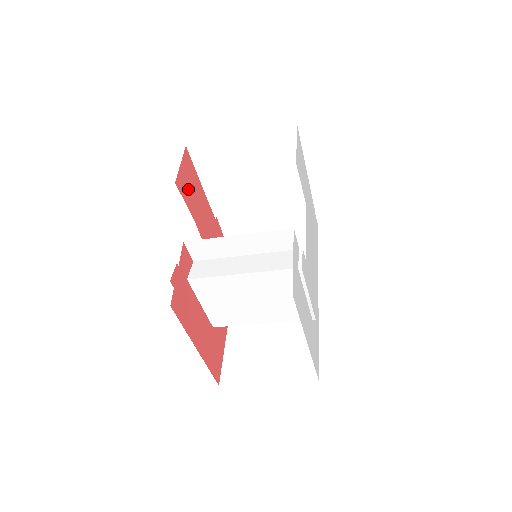
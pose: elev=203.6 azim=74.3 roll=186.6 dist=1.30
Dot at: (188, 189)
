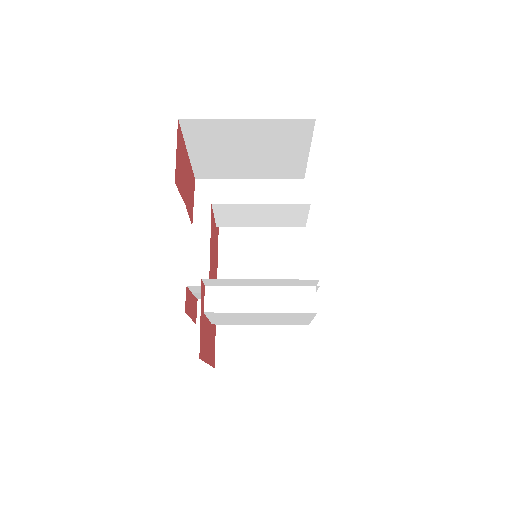
Dot at: (181, 173)
